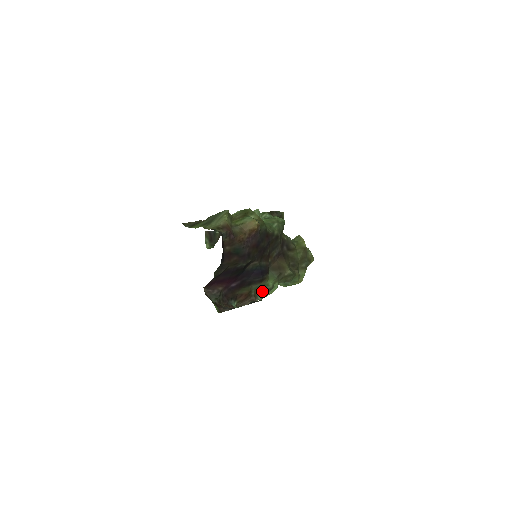
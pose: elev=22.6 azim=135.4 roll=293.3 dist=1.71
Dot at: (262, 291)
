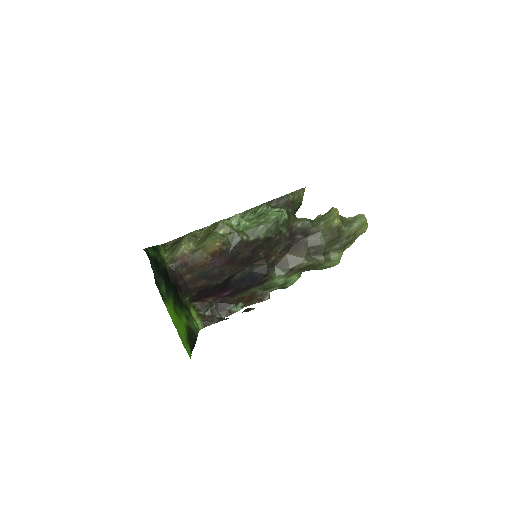
Dot at: (272, 288)
